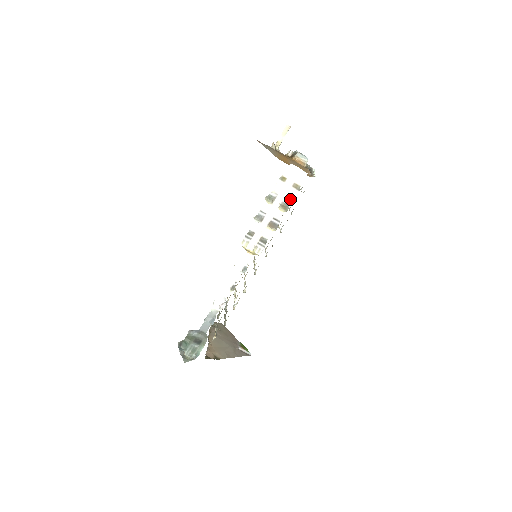
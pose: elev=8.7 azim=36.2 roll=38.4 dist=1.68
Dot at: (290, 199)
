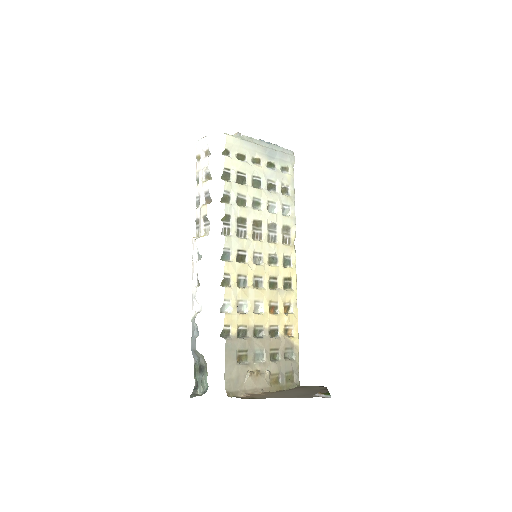
Dot at: (207, 167)
